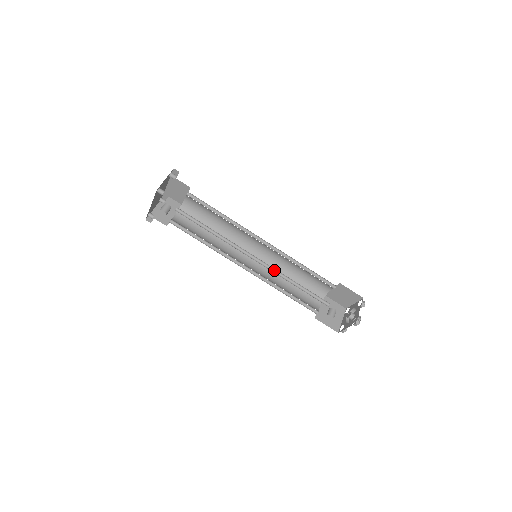
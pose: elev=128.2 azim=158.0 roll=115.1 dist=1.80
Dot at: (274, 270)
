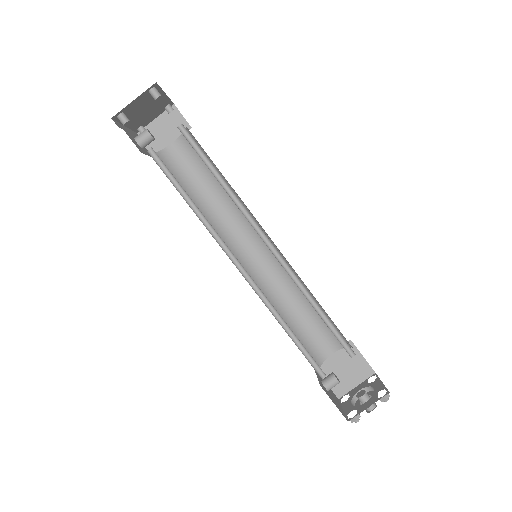
Dot at: (263, 294)
